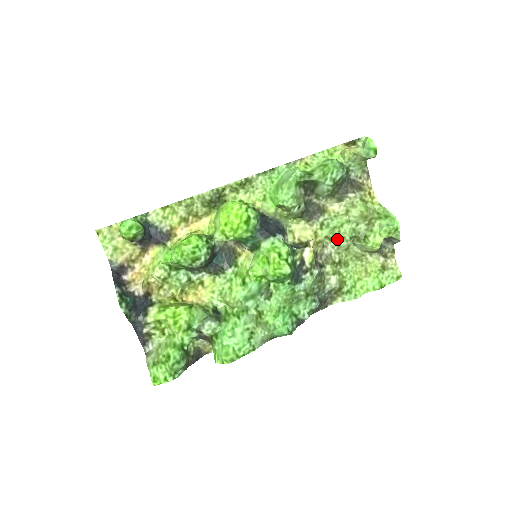
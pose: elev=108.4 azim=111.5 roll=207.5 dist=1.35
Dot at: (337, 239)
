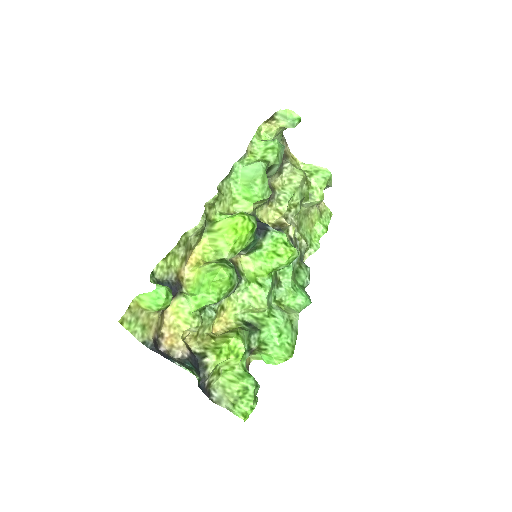
Dot at: (294, 207)
